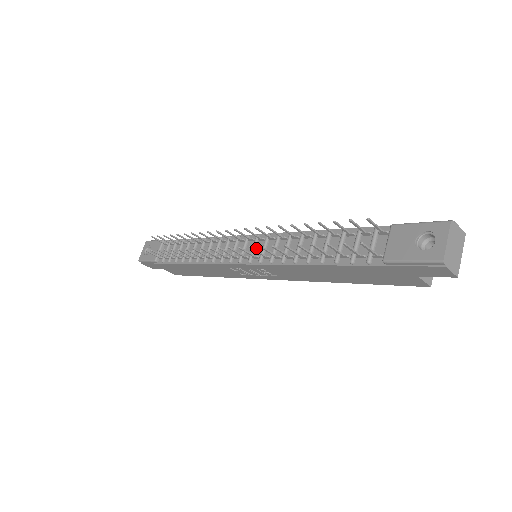
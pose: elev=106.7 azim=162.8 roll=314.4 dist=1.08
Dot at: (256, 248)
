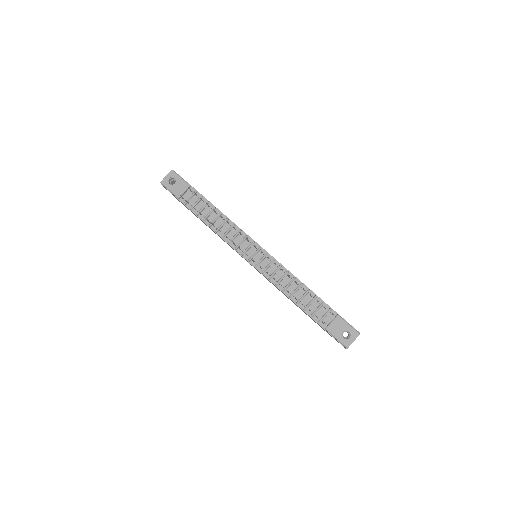
Dot at: (263, 260)
